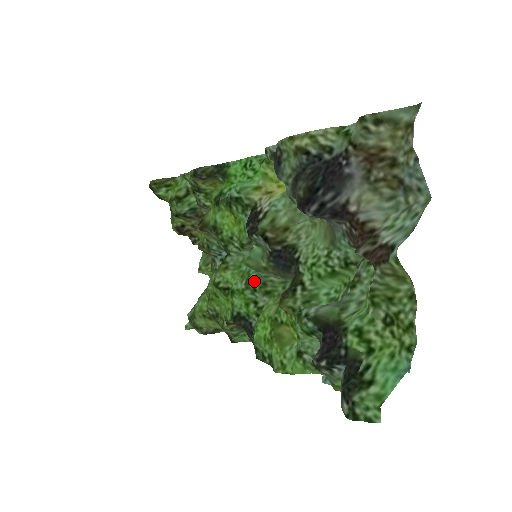
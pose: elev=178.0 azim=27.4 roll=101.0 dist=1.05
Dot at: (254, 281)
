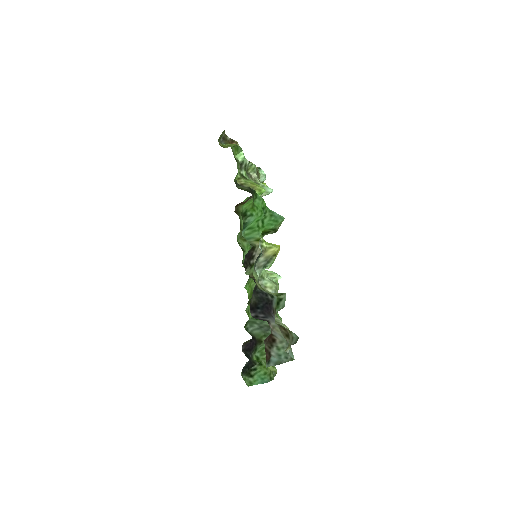
Dot at: occluded
